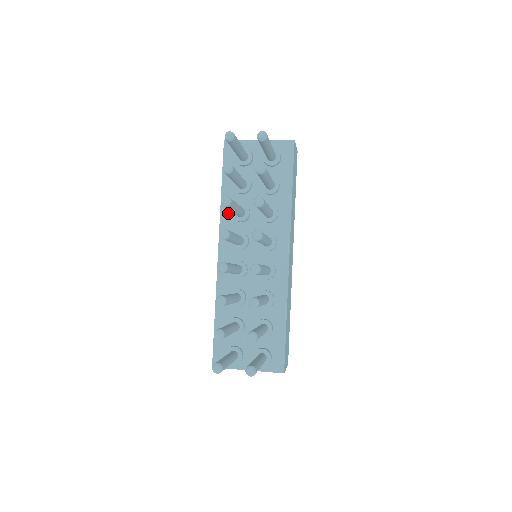
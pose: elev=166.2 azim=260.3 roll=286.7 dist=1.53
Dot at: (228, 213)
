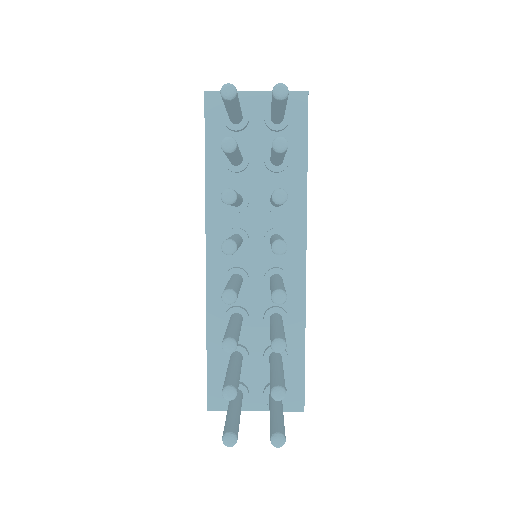
Dot at: (217, 200)
